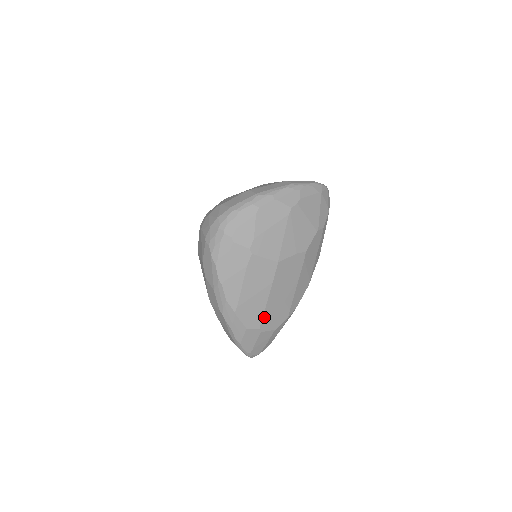
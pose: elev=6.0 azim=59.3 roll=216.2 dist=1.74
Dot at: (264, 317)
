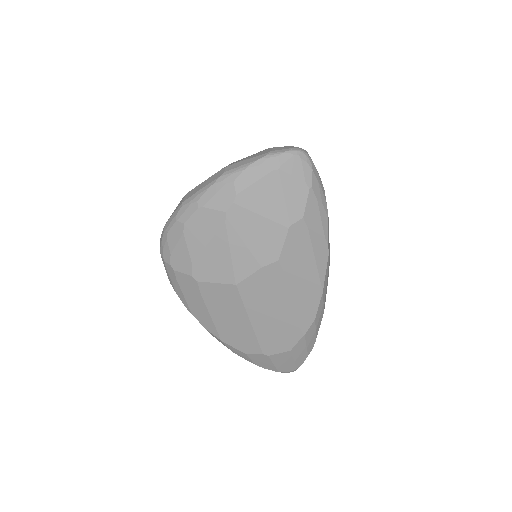
Dot at: (261, 341)
